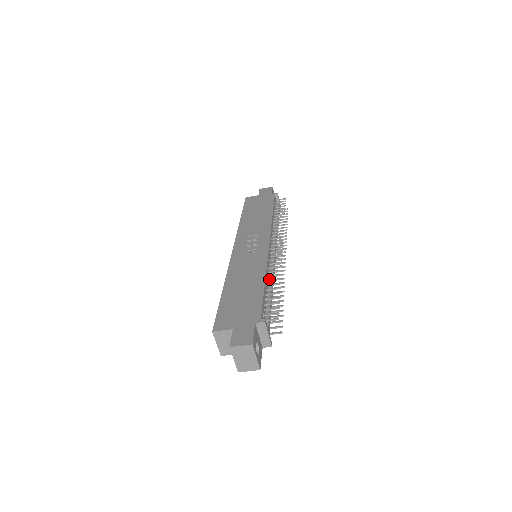
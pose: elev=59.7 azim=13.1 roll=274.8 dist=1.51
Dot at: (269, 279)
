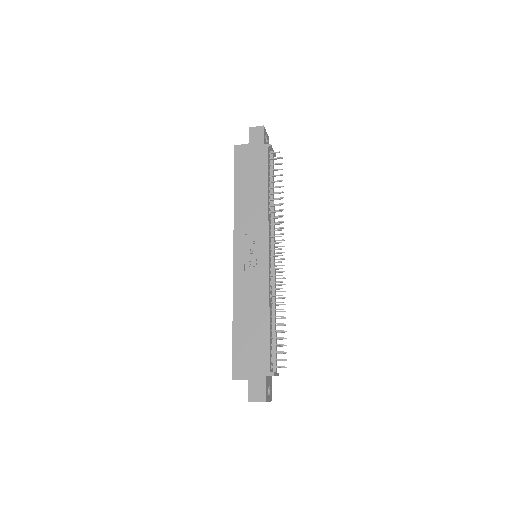
Dot at: (272, 302)
